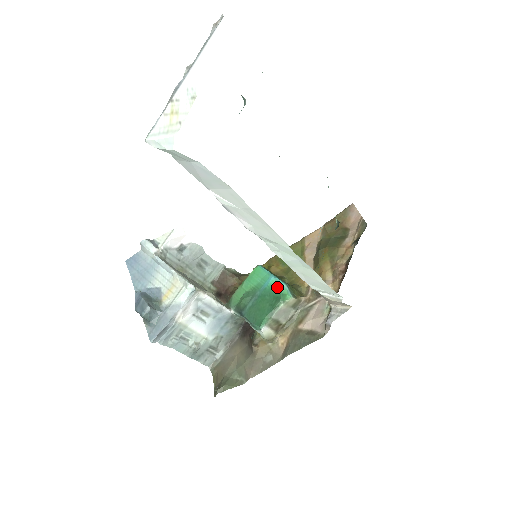
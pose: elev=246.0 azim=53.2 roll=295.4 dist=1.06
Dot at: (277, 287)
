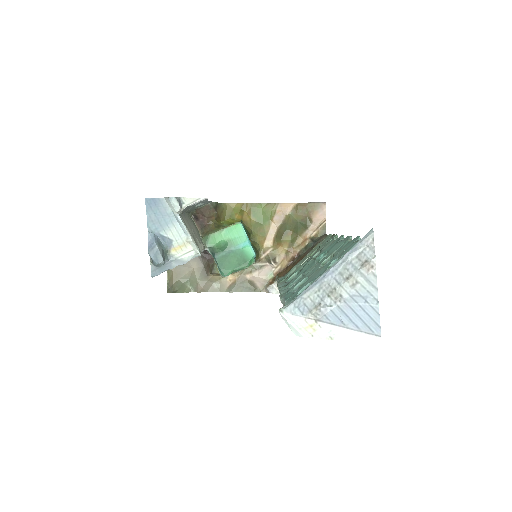
Dot at: (249, 254)
